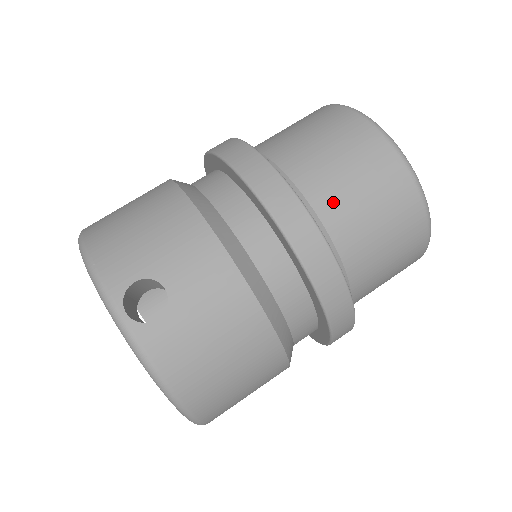
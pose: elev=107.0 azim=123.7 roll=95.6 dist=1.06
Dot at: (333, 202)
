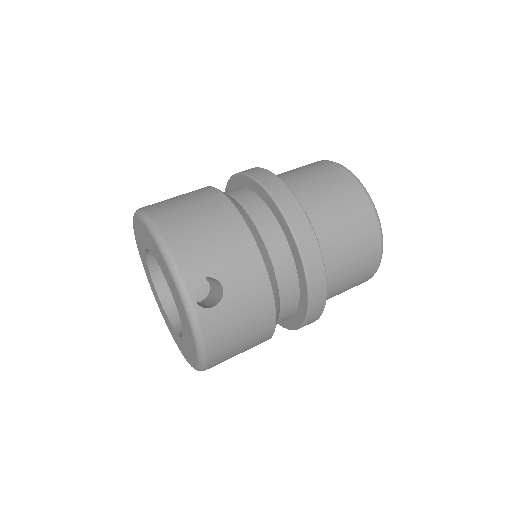
Dot at: (333, 247)
